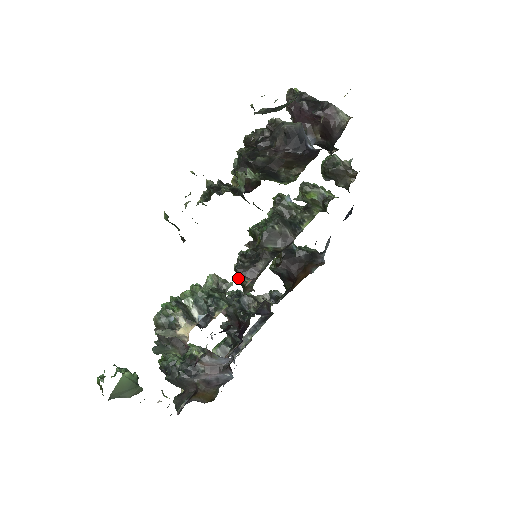
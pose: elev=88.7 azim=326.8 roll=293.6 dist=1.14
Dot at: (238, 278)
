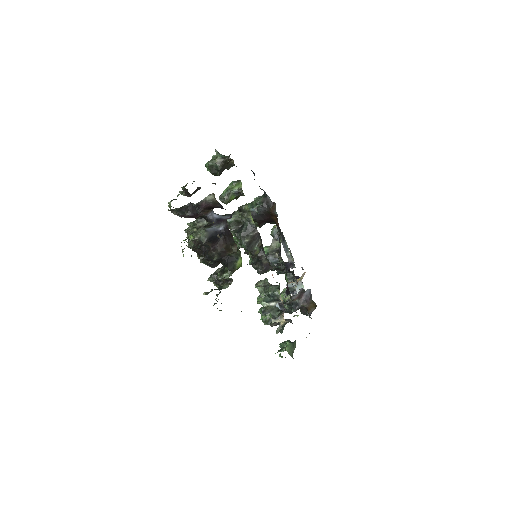
Dot at: occluded
